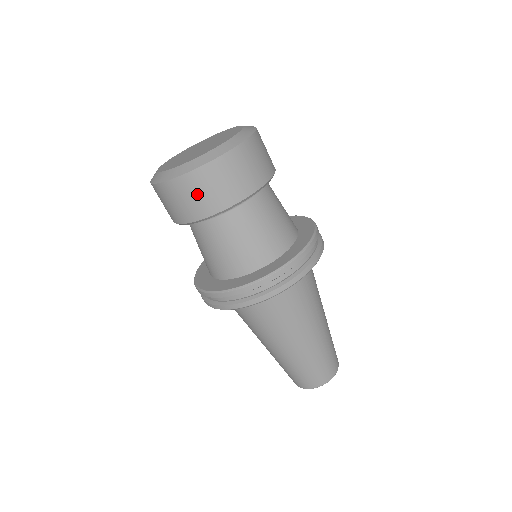
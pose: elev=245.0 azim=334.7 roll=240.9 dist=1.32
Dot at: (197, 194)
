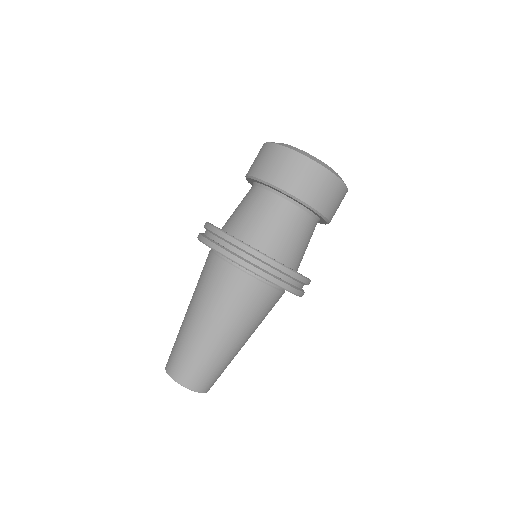
Dot at: (302, 176)
